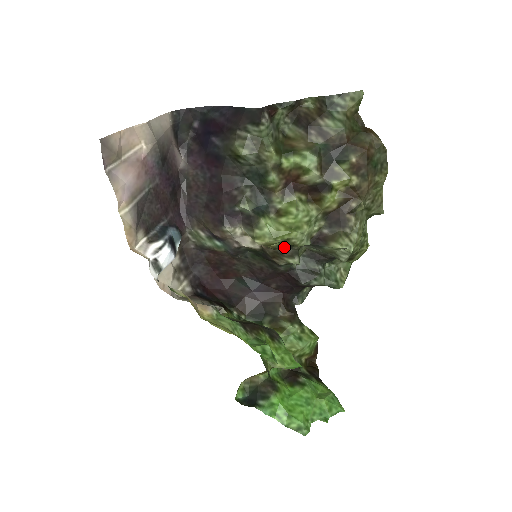
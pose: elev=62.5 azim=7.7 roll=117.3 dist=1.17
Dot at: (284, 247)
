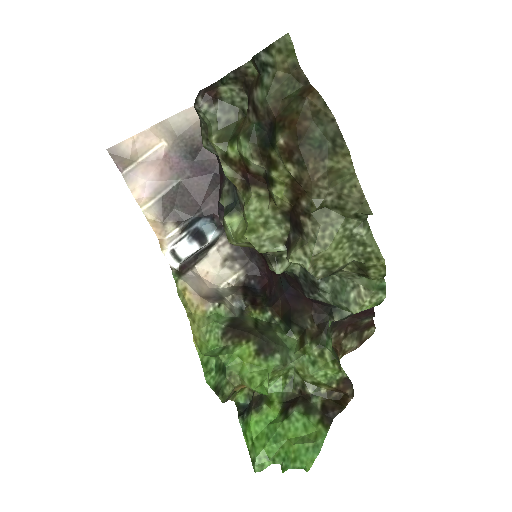
Dot at: occluded
